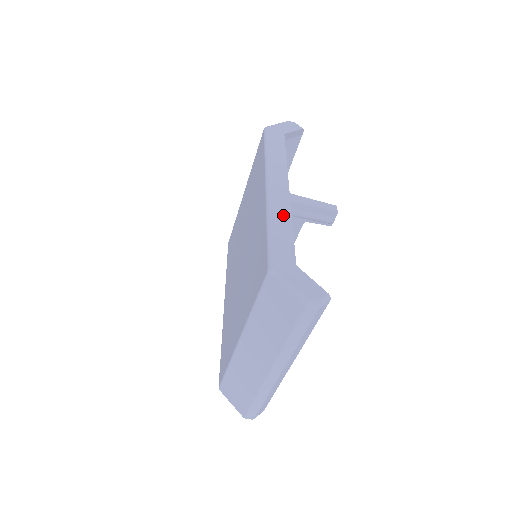
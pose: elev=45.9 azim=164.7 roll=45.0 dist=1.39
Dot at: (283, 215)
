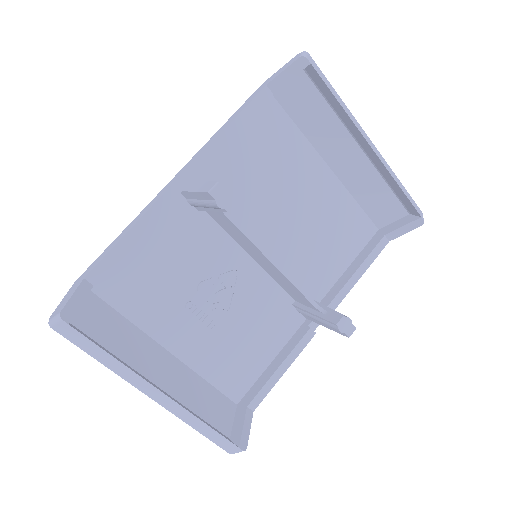
Dot at: (139, 217)
